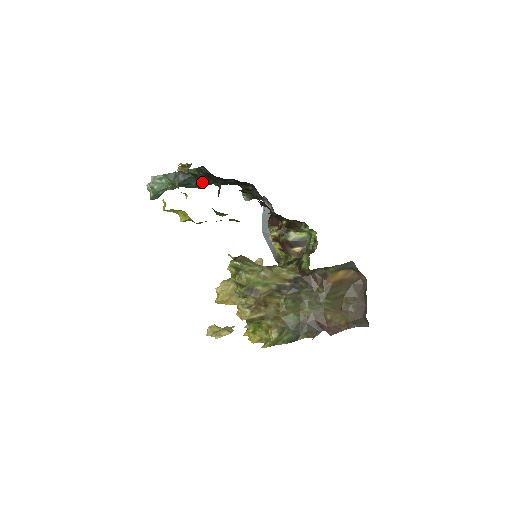
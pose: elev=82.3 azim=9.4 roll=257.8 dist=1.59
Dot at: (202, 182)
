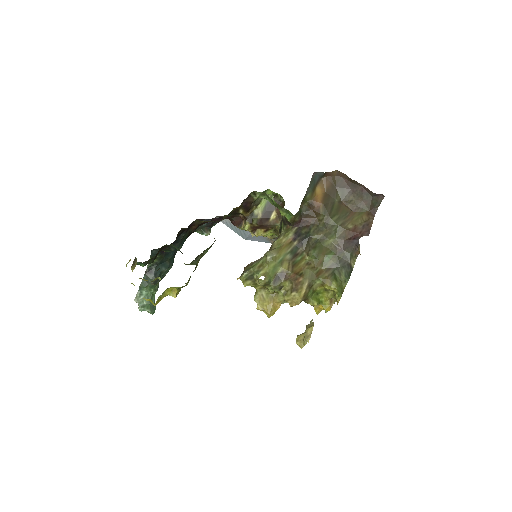
Dot at: (167, 261)
